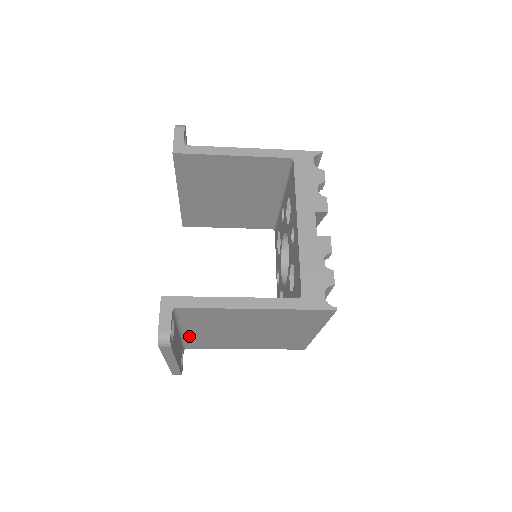
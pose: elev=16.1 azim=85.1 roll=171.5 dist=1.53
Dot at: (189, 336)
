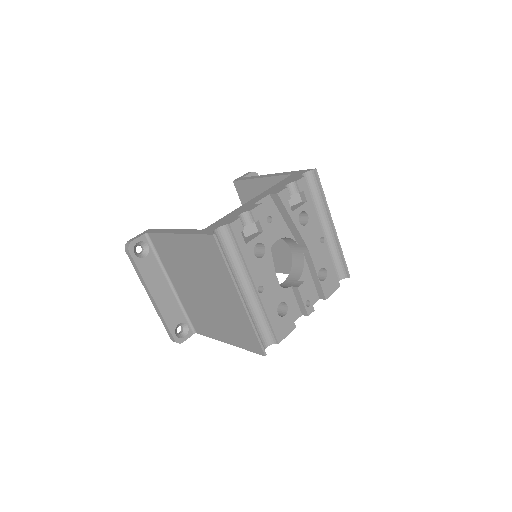
Dot at: (182, 298)
